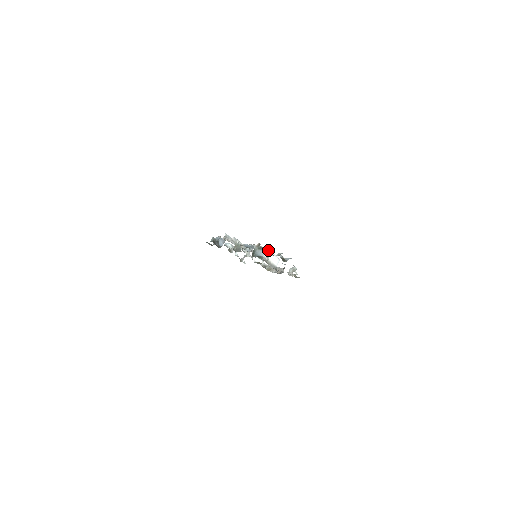
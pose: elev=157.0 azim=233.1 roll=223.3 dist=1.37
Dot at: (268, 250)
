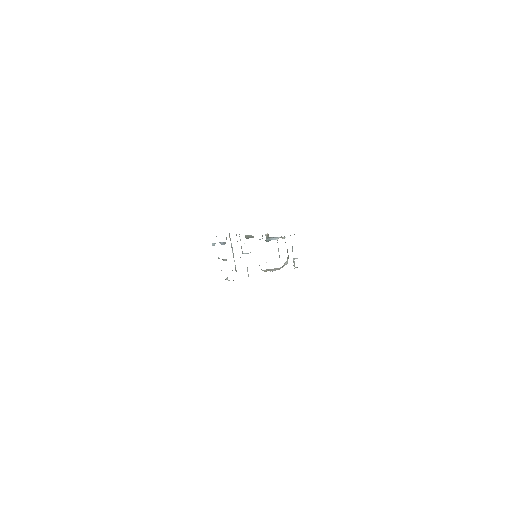
Dot at: occluded
